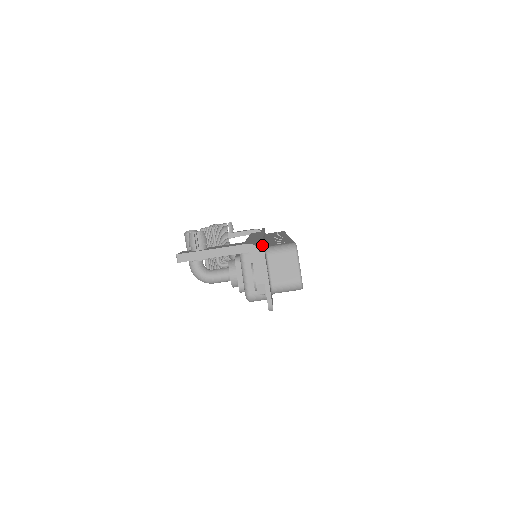
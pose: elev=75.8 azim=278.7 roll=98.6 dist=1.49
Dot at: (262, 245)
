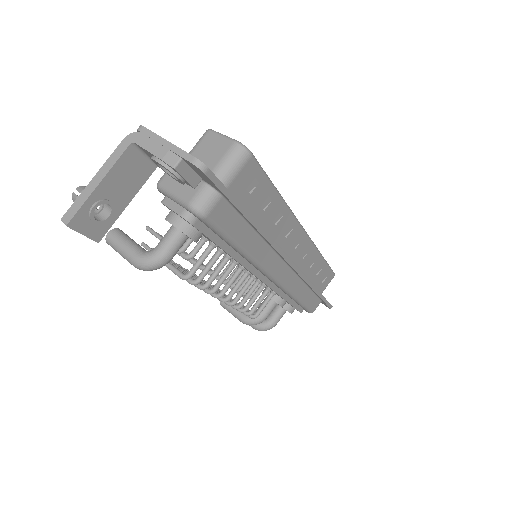
Dot at: (139, 126)
